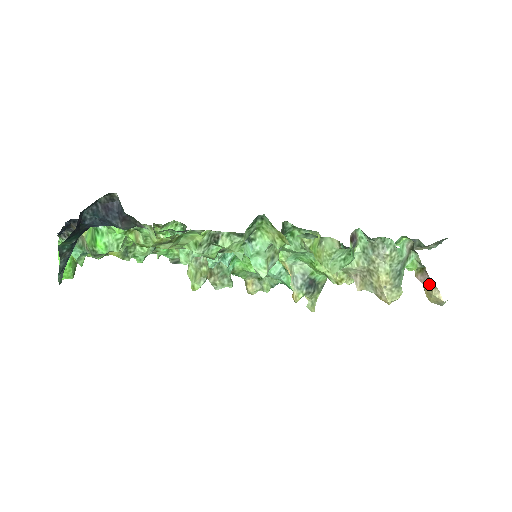
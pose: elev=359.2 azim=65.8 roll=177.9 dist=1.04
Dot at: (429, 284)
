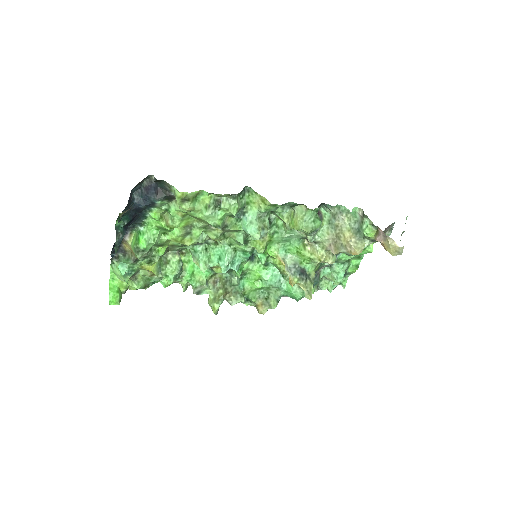
Dot at: (385, 238)
